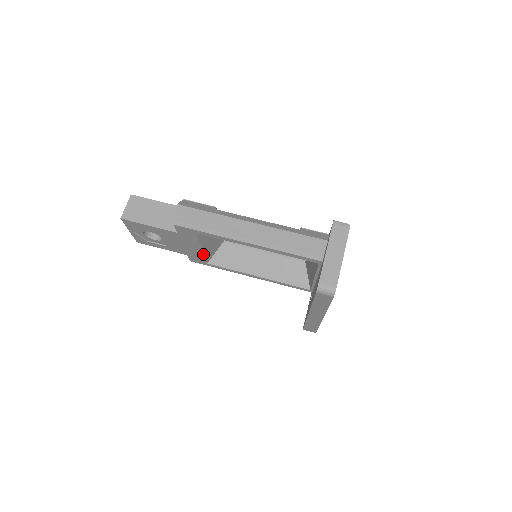
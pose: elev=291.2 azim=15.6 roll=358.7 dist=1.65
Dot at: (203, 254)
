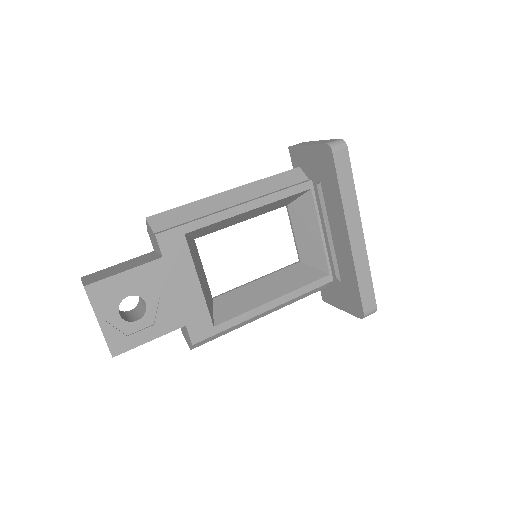
Dot at: (203, 298)
